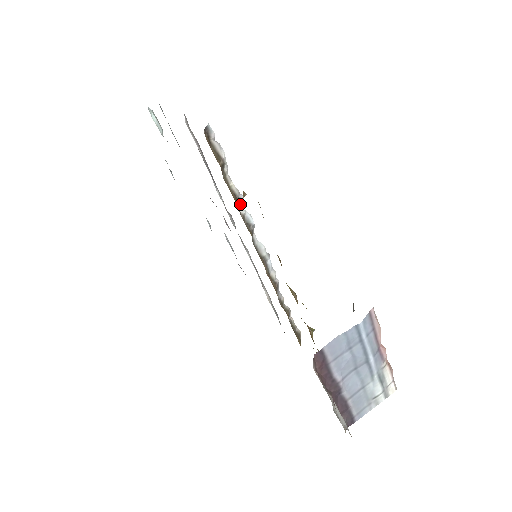
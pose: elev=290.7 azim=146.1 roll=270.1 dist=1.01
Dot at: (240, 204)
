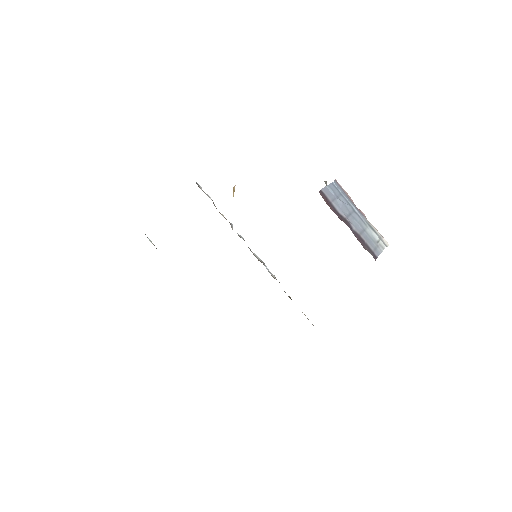
Dot at: (231, 226)
